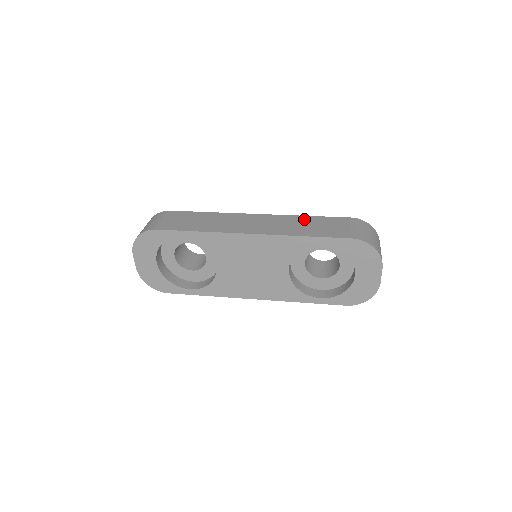
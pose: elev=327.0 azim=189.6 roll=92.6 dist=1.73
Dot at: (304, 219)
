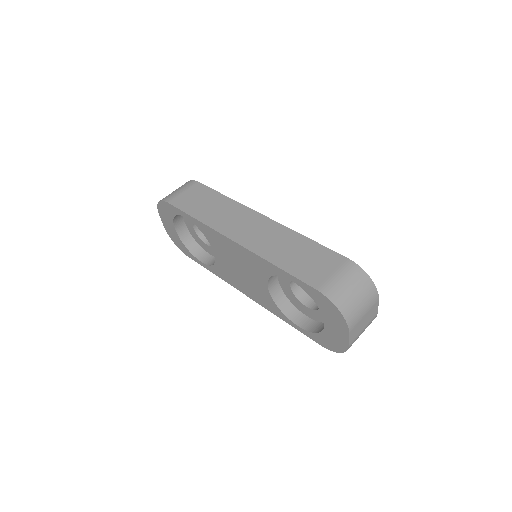
Dot at: (298, 240)
